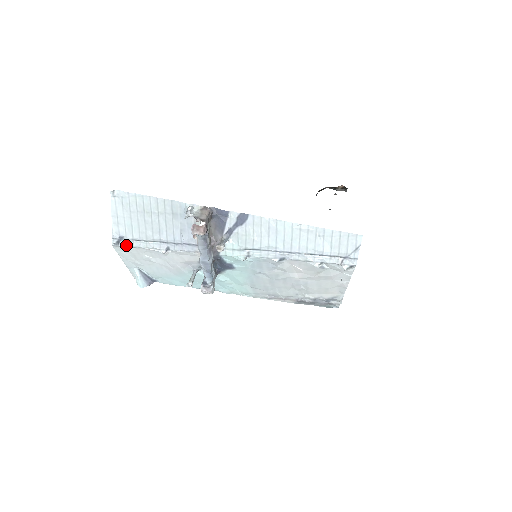
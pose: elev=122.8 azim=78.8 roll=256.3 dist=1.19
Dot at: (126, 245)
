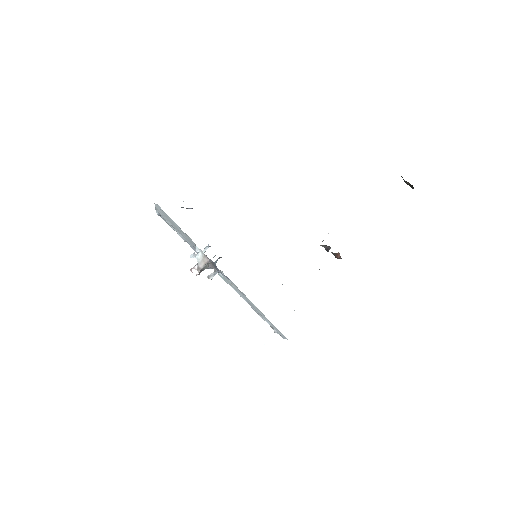
Dot at: (164, 220)
